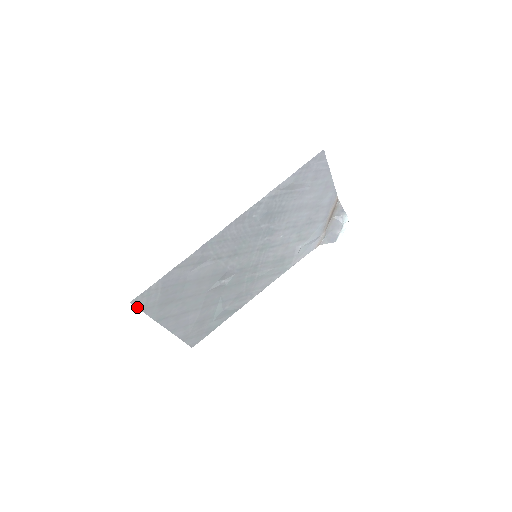
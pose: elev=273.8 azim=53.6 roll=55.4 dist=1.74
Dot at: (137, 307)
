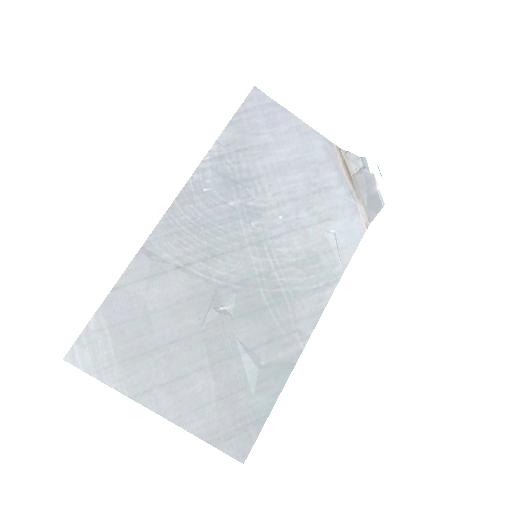
Dot at: (81, 369)
